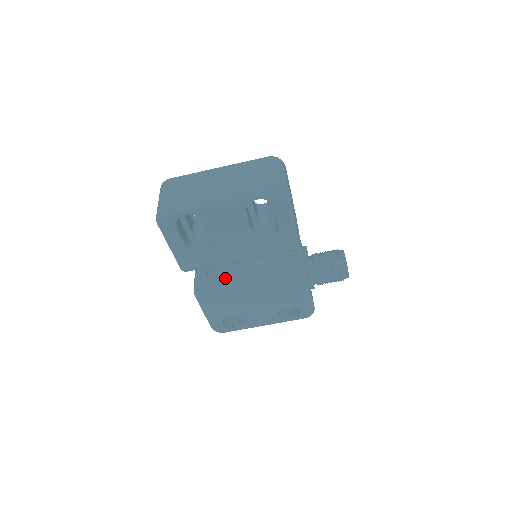
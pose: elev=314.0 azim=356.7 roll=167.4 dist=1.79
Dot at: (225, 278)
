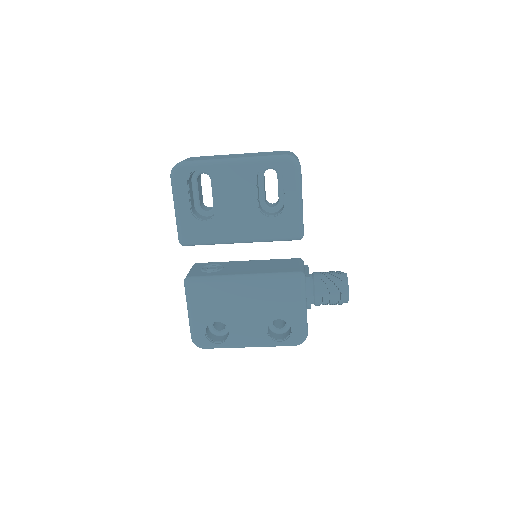
Dot at: (220, 272)
